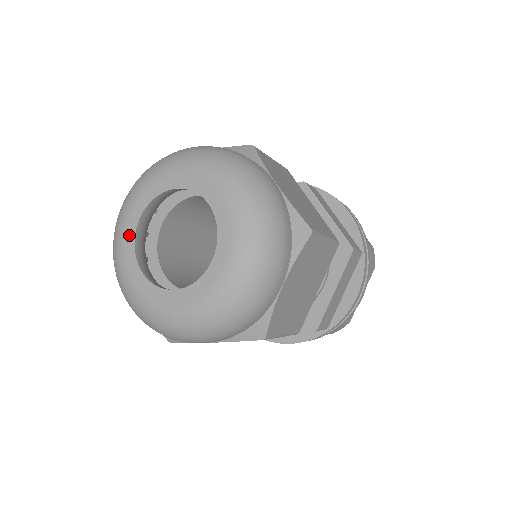
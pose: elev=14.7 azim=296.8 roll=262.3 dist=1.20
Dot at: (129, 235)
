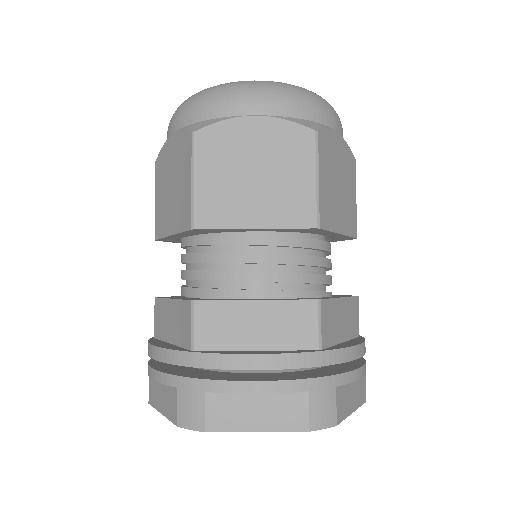
Dot at: occluded
